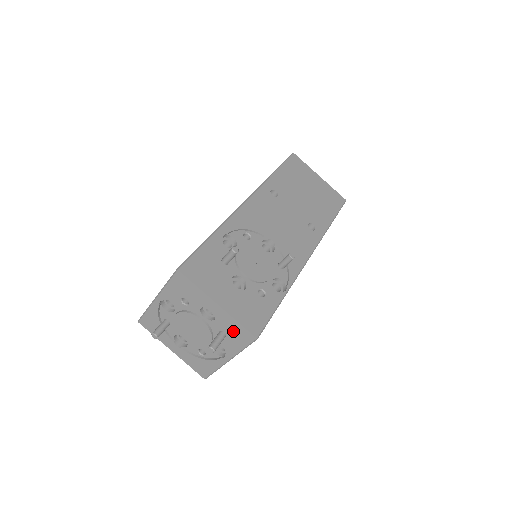
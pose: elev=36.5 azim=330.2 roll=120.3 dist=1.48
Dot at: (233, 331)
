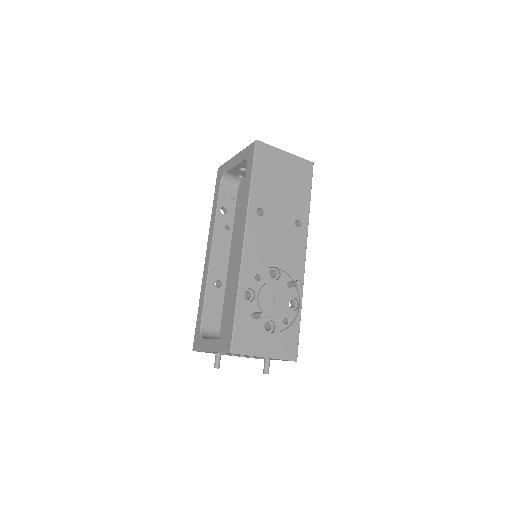
Dot at: occluded
